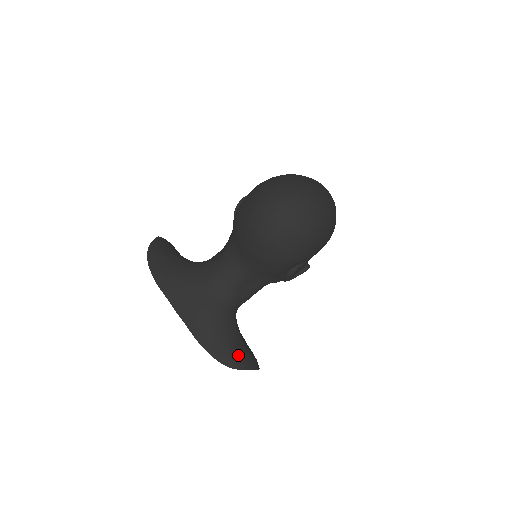
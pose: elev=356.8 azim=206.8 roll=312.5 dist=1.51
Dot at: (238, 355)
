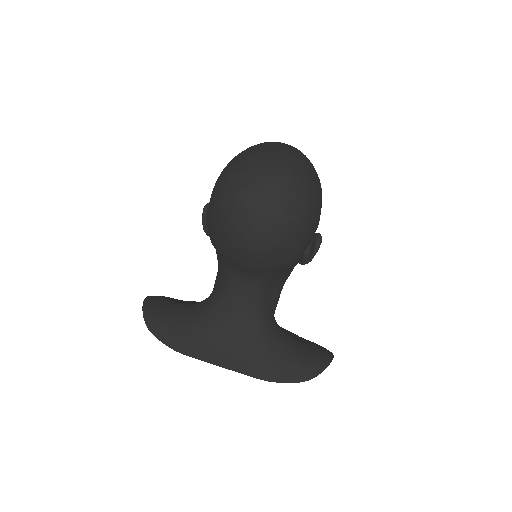
Dot at: (308, 362)
